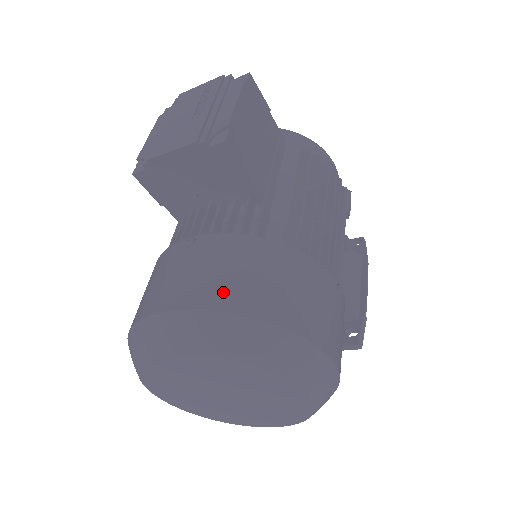
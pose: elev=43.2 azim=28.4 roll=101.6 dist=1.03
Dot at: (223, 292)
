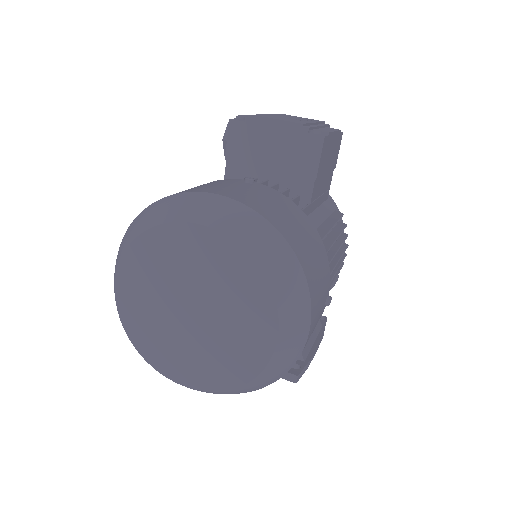
Dot at: (270, 212)
